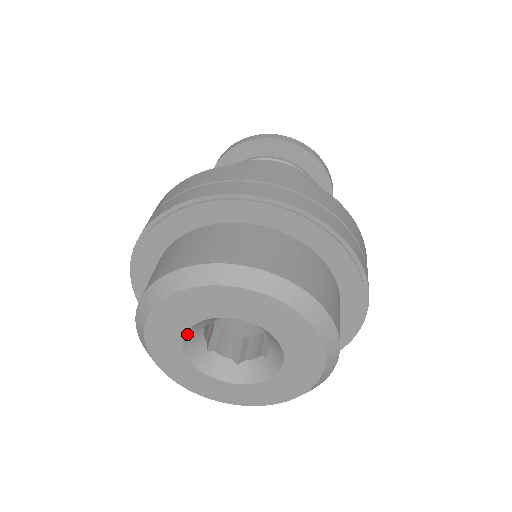
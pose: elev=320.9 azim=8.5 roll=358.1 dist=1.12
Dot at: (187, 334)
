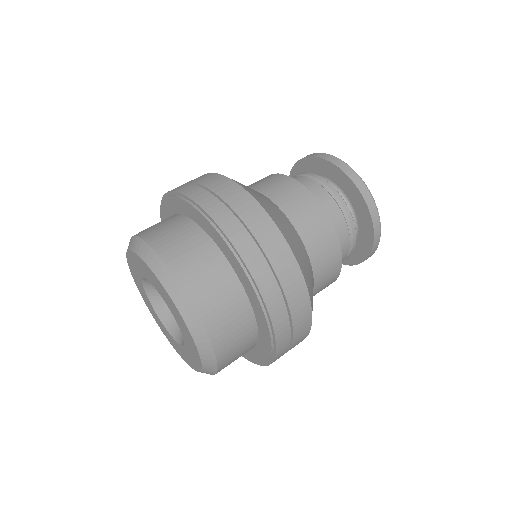
Dot at: (148, 294)
